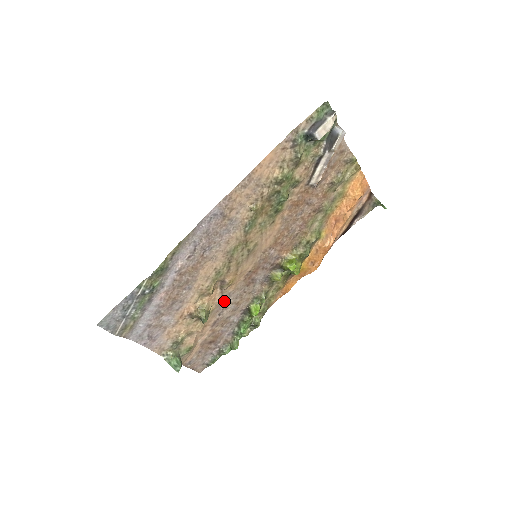
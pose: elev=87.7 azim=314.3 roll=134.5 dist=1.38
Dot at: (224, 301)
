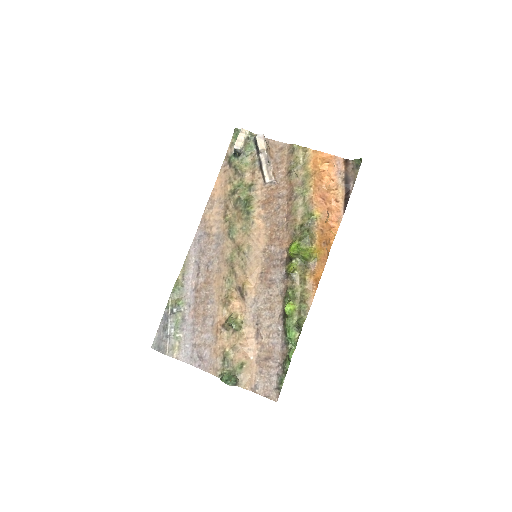
Dot at: (254, 309)
